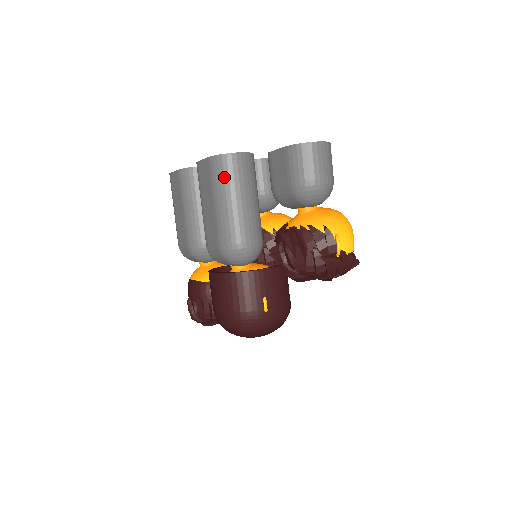
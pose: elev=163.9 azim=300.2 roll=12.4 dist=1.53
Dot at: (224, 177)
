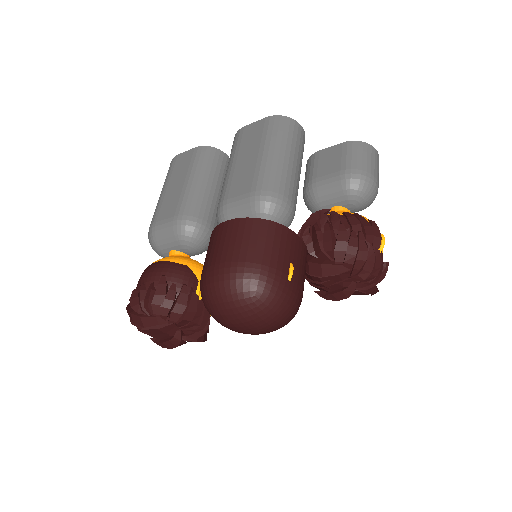
Dot at: (283, 133)
